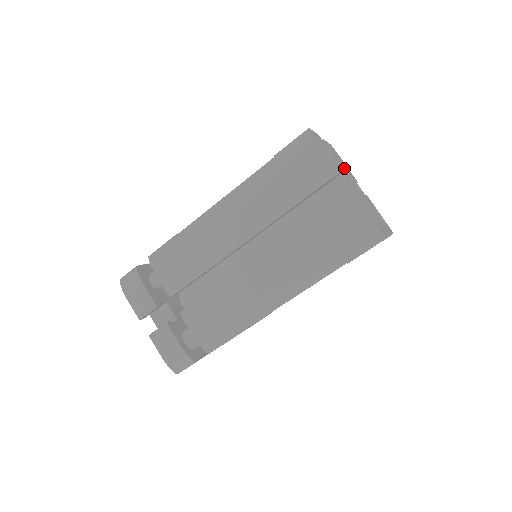
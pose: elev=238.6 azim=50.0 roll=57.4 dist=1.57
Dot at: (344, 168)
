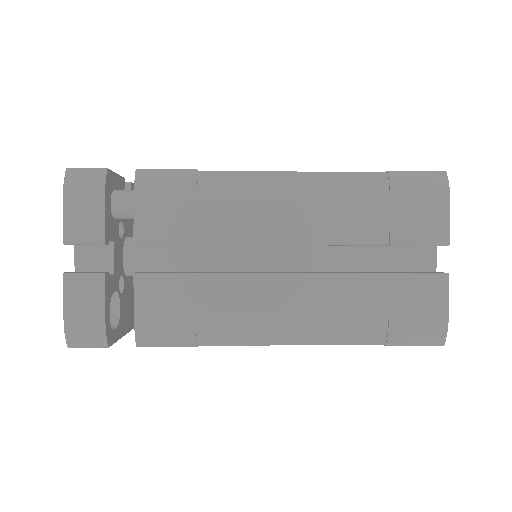
Dot at: occluded
